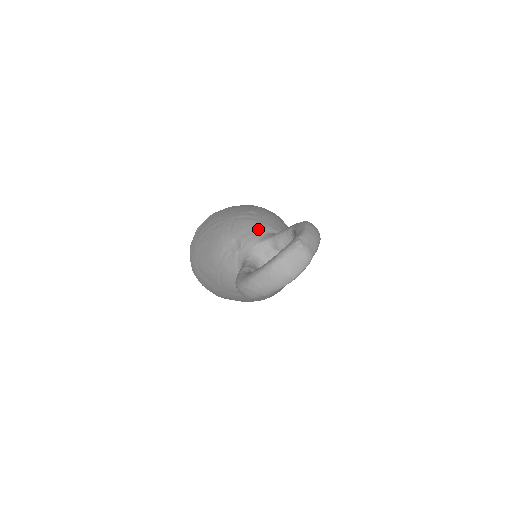
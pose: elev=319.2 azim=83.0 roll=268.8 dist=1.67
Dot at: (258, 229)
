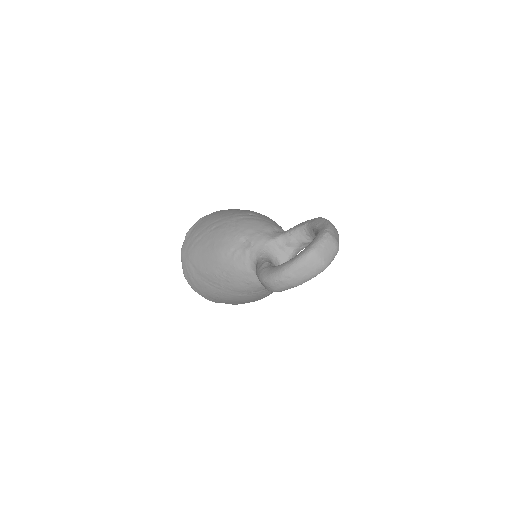
Dot at: (265, 228)
